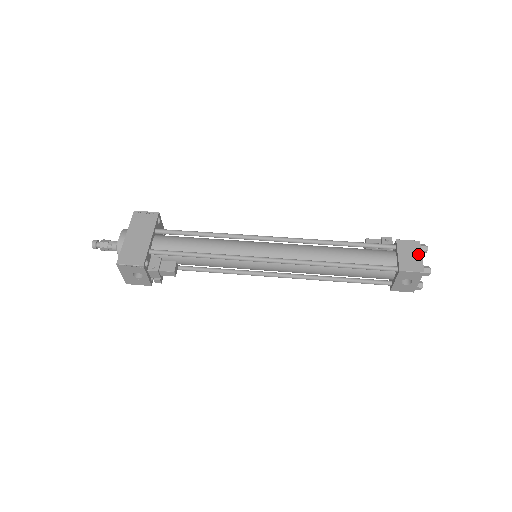
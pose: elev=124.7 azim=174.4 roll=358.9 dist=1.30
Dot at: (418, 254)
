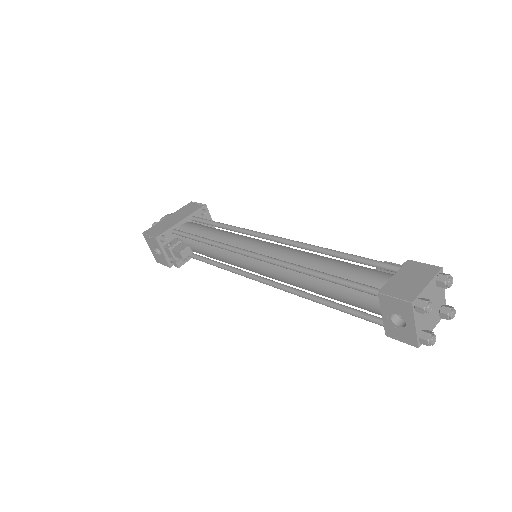
Dot at: (424, 280)
